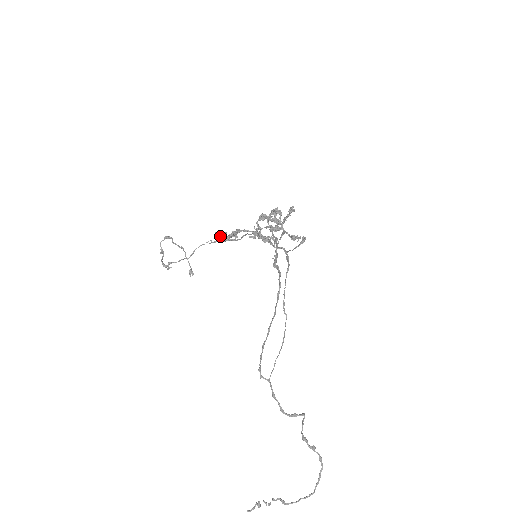
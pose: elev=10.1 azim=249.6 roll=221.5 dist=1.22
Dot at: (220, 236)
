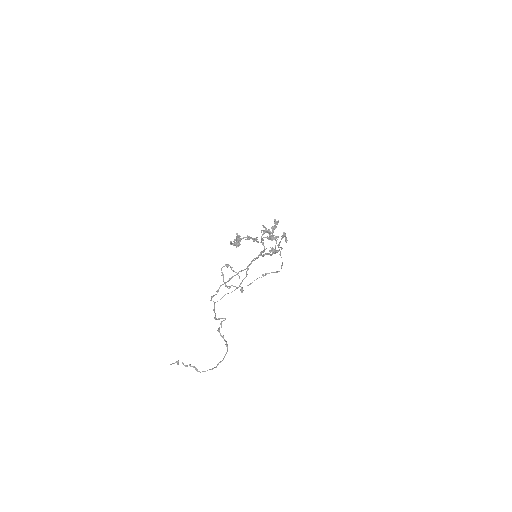
Dot at: (234, 244)
